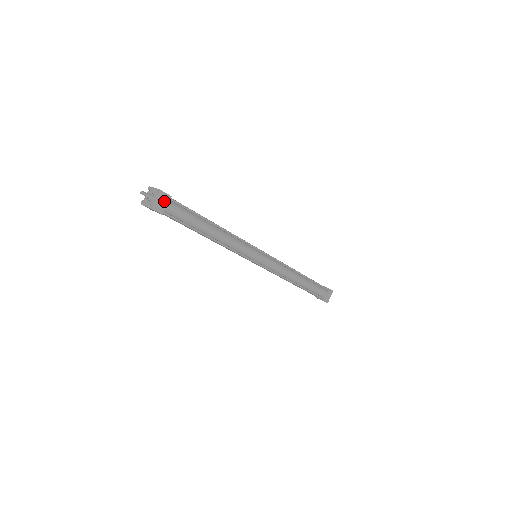
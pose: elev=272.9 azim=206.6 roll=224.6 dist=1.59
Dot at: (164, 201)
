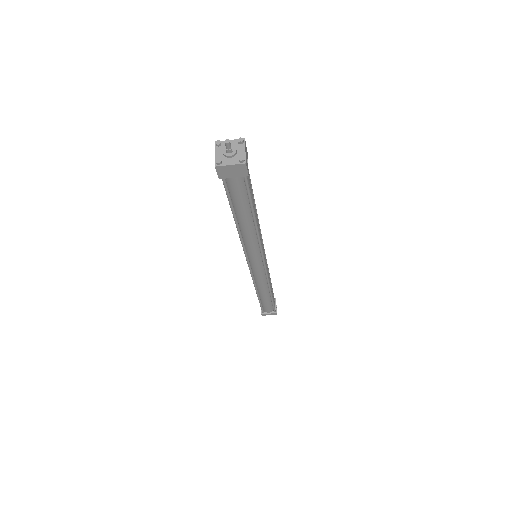
Dot at: (236, 172)
